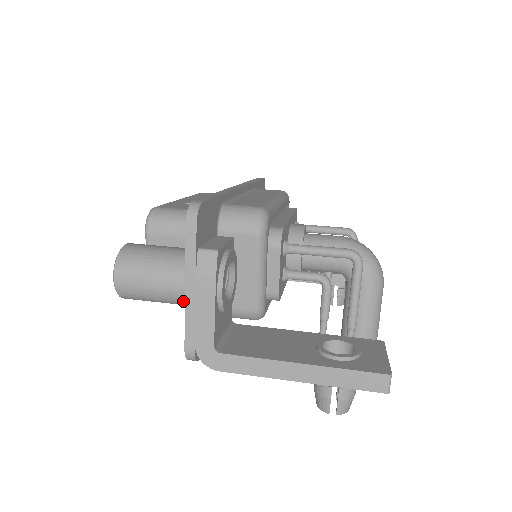
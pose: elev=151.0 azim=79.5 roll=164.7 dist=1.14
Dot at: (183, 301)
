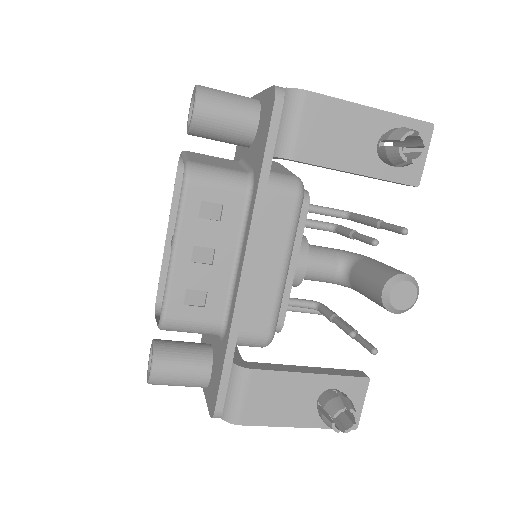
Dot at: (255, 103)
